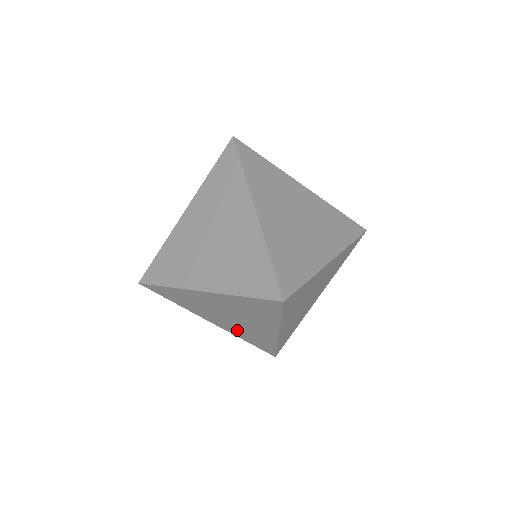
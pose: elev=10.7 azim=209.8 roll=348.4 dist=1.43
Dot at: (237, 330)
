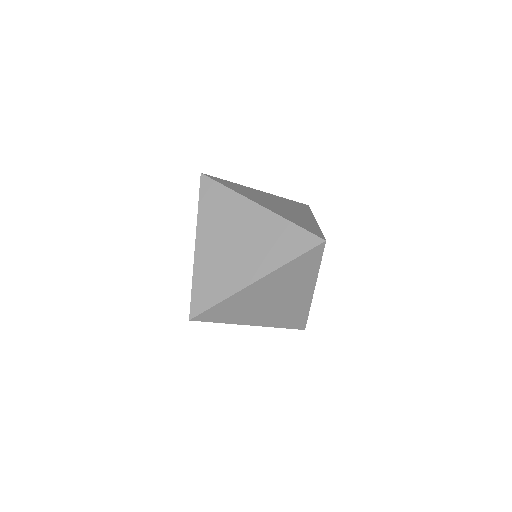
Dot at: (276, 317)
